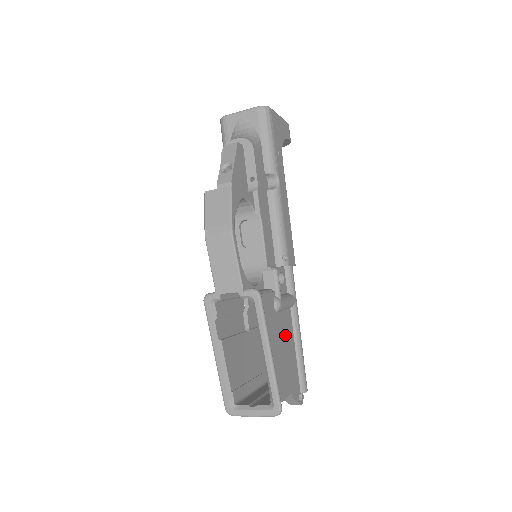
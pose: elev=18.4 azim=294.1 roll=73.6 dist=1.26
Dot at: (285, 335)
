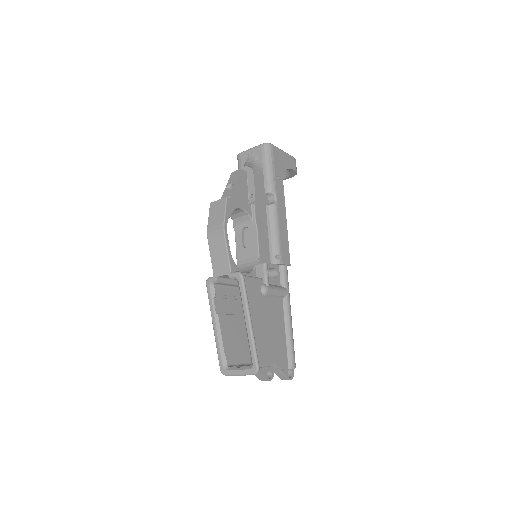
Dot at: (273, 316)
